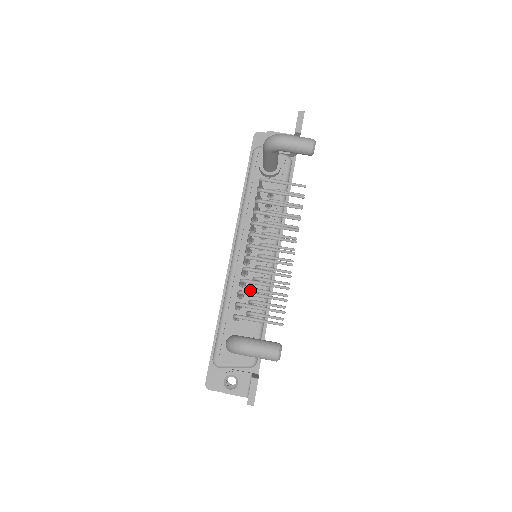
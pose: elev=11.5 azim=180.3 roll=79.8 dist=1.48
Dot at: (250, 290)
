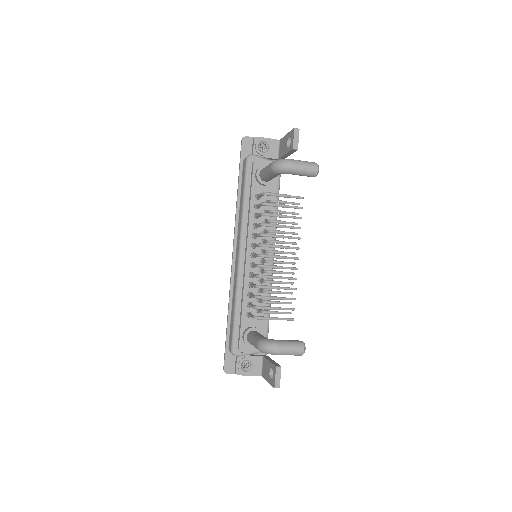
Dot at: (258, 289)
